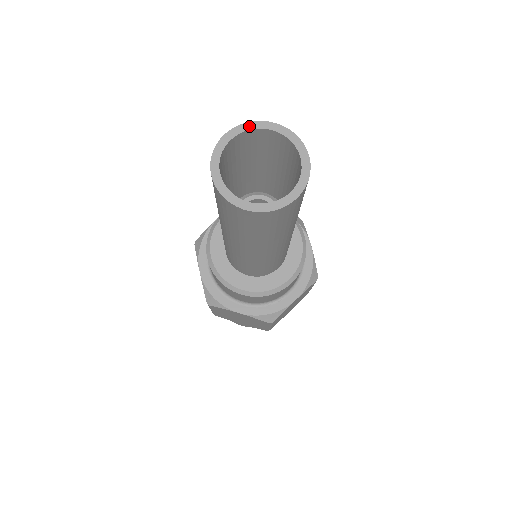
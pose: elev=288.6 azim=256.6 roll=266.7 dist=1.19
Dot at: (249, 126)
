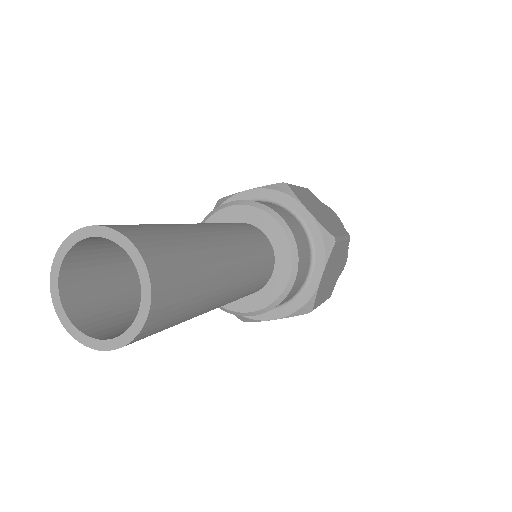
Dot at: (109, 234)
